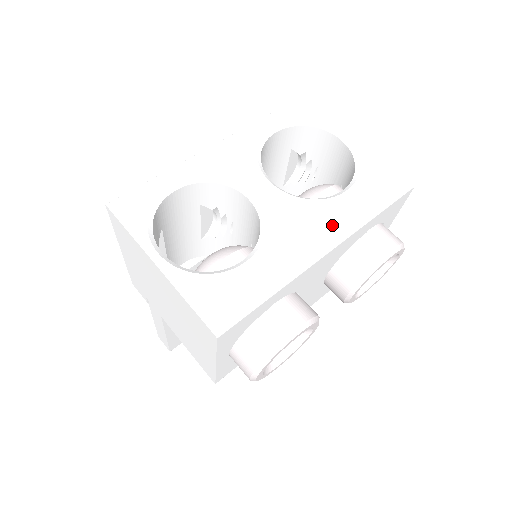
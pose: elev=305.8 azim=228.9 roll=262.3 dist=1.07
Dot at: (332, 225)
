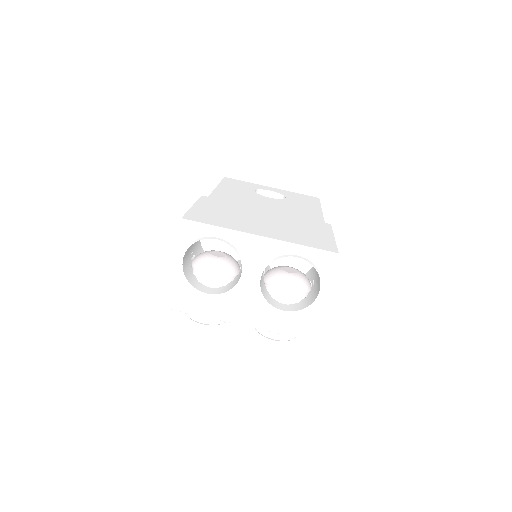
Dot at: (257, 319)
